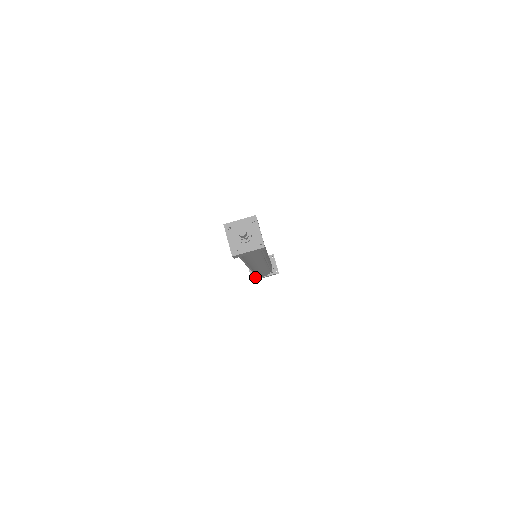
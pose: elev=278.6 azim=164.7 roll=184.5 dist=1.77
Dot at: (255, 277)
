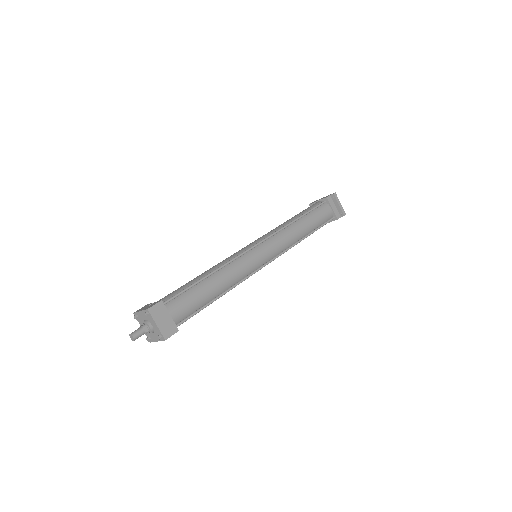
Dot at: occluded
